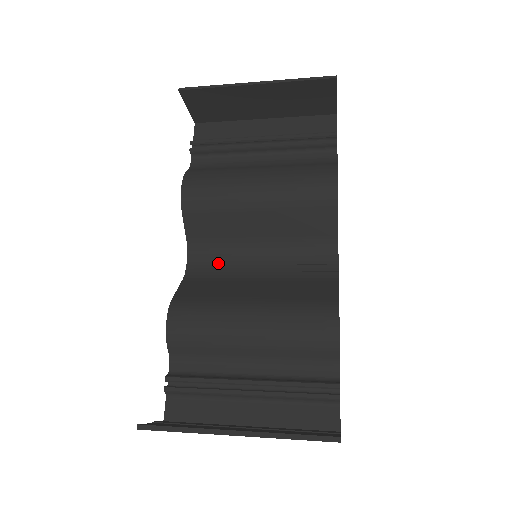
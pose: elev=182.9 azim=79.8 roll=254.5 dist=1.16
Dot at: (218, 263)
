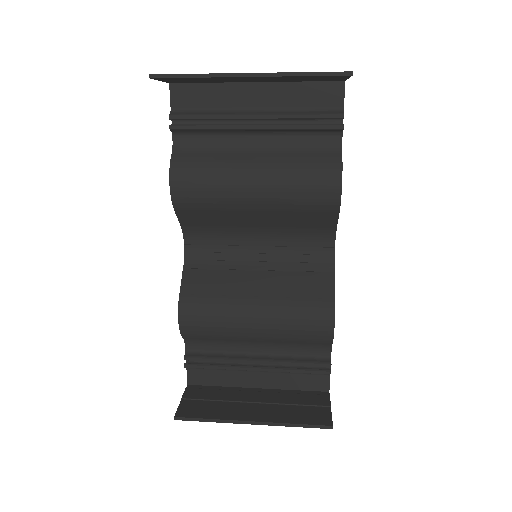
Dot at: (216, 247)
